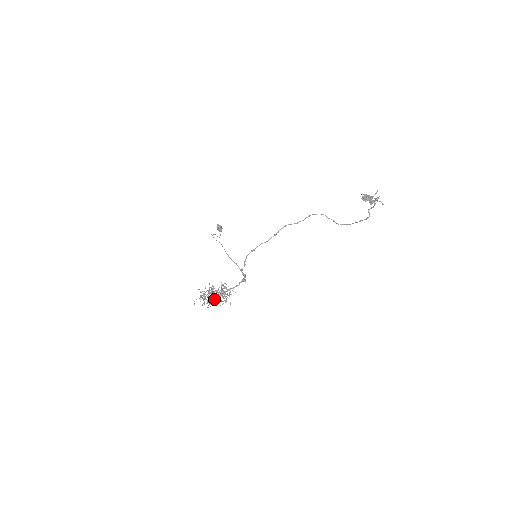
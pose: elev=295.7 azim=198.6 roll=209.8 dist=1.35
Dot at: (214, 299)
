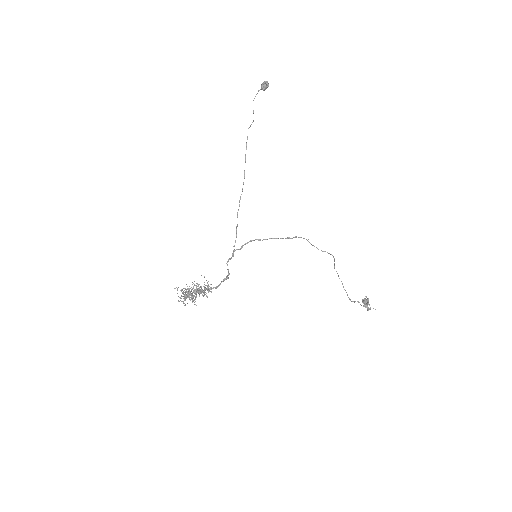
Dot at: occluded
